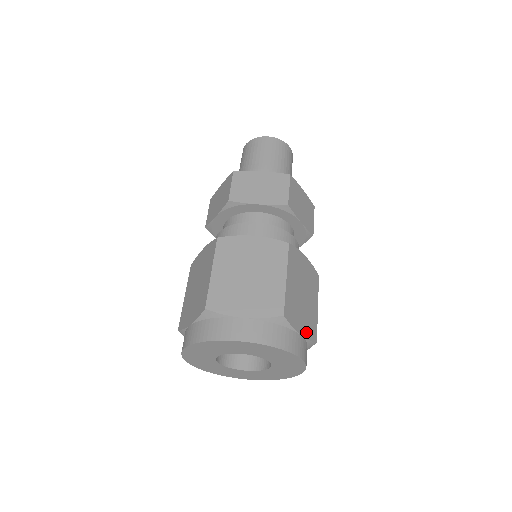
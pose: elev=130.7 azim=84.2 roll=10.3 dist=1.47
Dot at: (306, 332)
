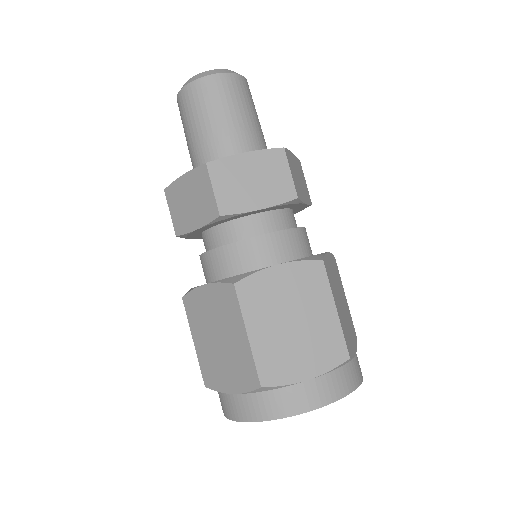
Dot at: (354, 343)
